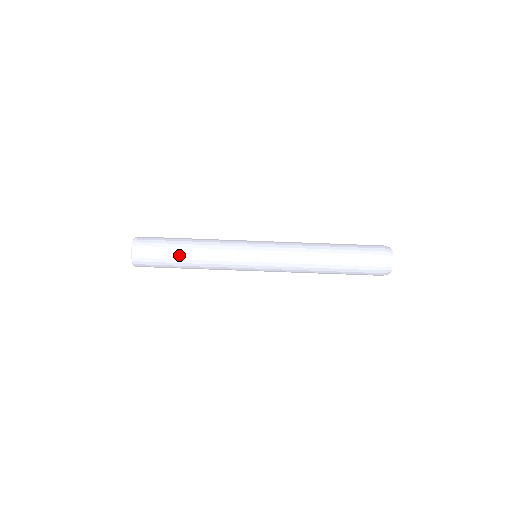
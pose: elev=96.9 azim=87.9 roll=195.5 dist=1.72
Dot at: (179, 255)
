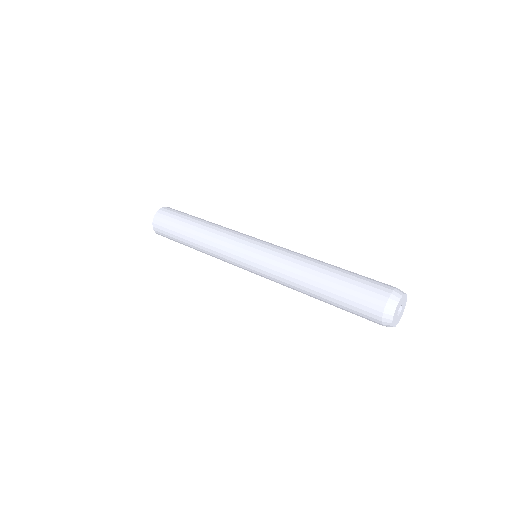
Dot at: (187, 227)
